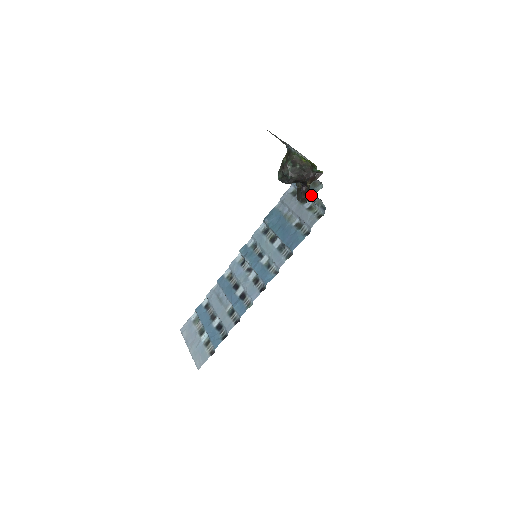
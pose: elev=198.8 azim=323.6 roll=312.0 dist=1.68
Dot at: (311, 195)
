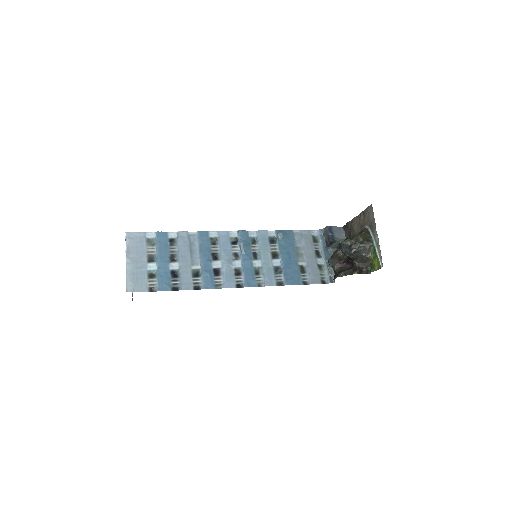
Dot at: (328, 259)
